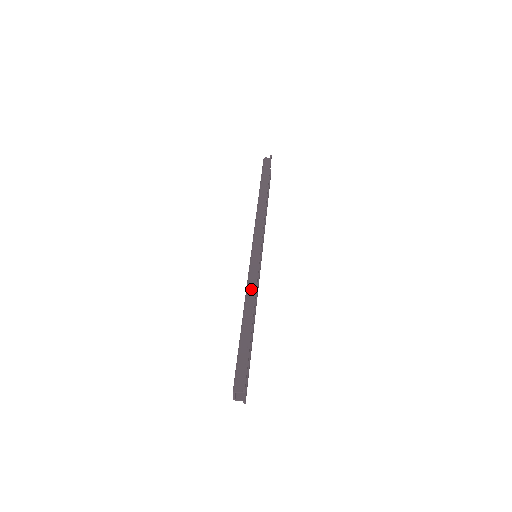
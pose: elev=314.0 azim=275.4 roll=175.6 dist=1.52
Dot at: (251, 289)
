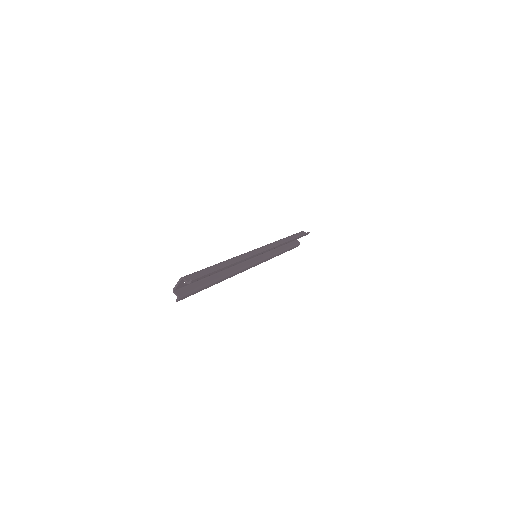
Dot at: (241, 258)
